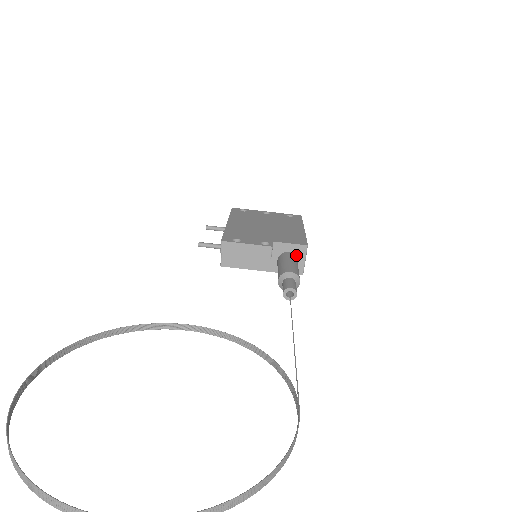
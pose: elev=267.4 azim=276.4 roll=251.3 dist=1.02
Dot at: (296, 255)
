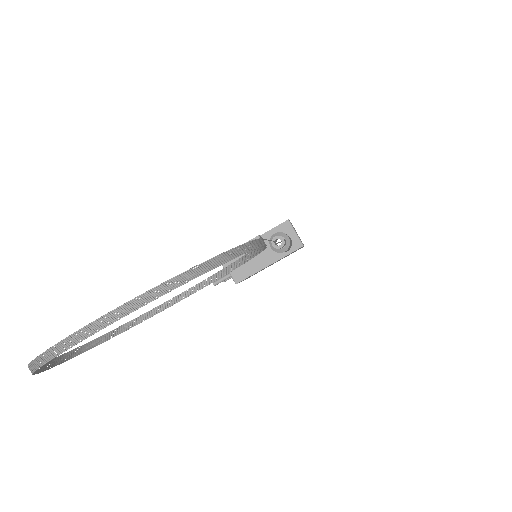
Dot at: (285, 233)
